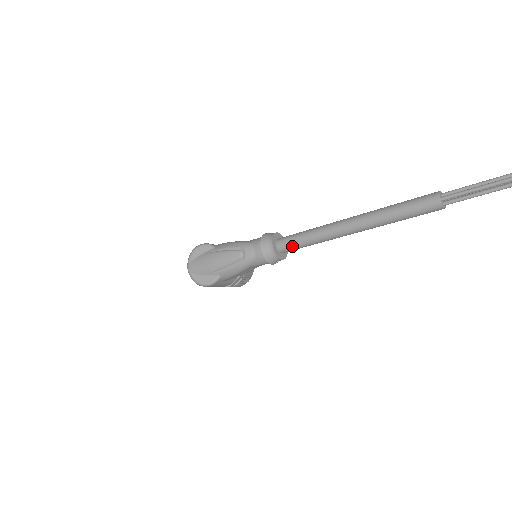
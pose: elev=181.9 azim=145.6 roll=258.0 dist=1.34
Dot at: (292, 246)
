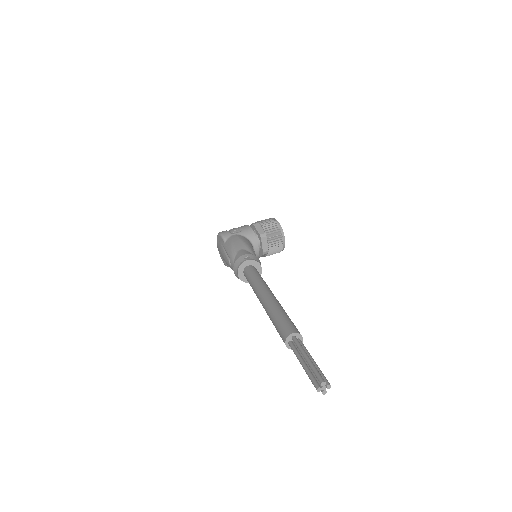
Dot at: occluded
